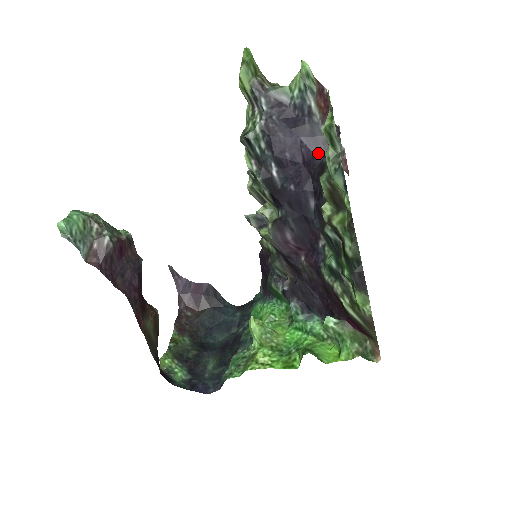
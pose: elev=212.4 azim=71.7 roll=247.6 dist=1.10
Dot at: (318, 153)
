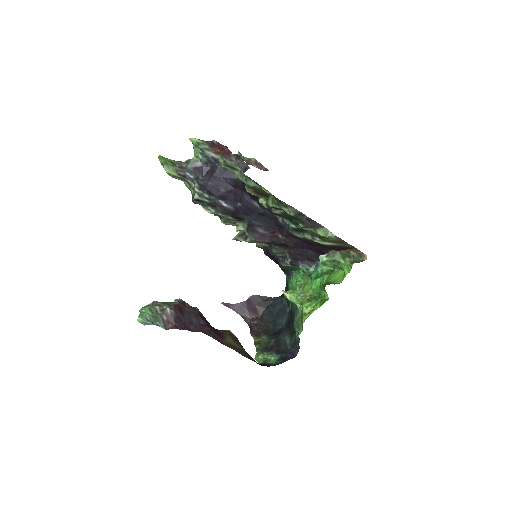
Dot at: occluded
